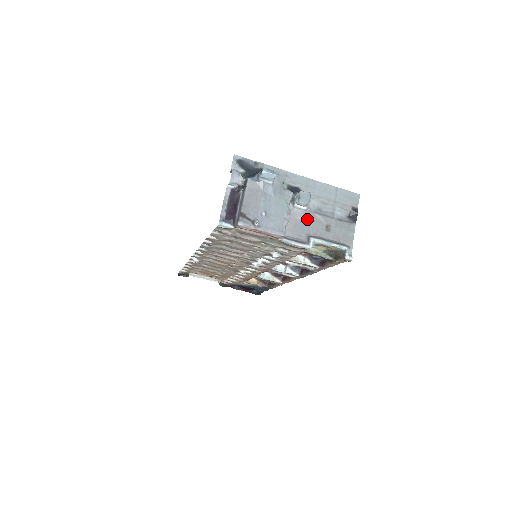
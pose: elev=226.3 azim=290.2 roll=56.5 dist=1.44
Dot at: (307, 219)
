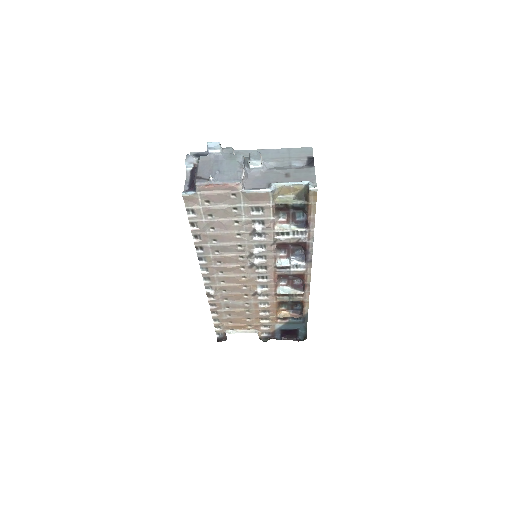
Dot at: (265, 174)
